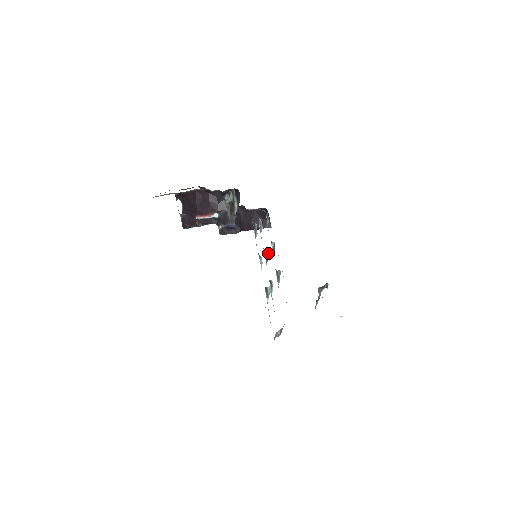
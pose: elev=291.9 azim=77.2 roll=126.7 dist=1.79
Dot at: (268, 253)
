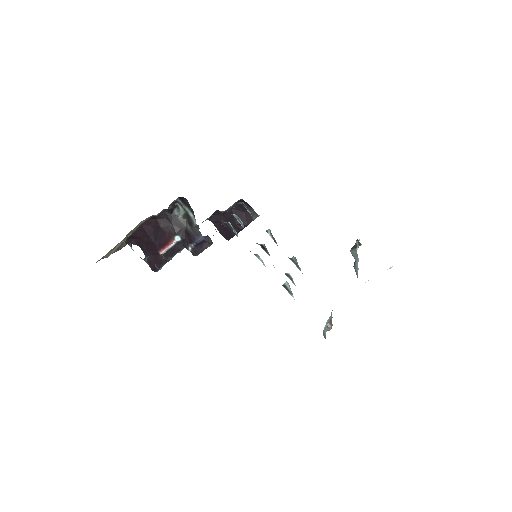
Dot at: (265, 246)
